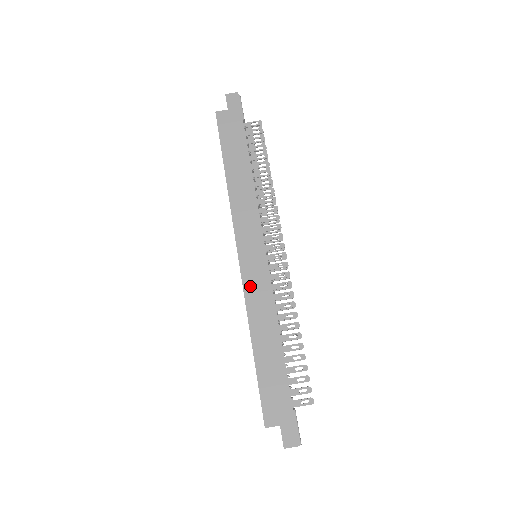
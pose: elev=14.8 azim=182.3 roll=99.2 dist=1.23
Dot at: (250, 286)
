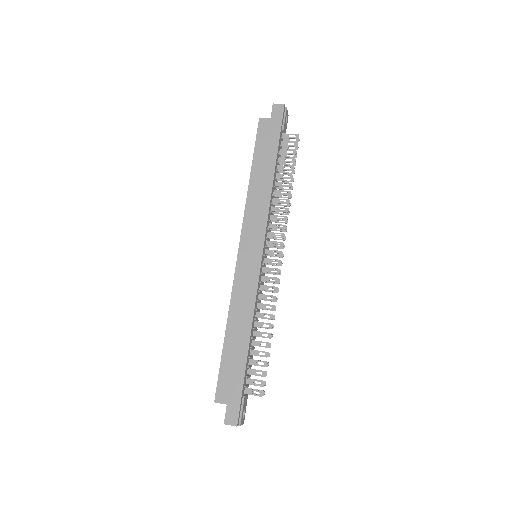
Dot at: (240, 281)
